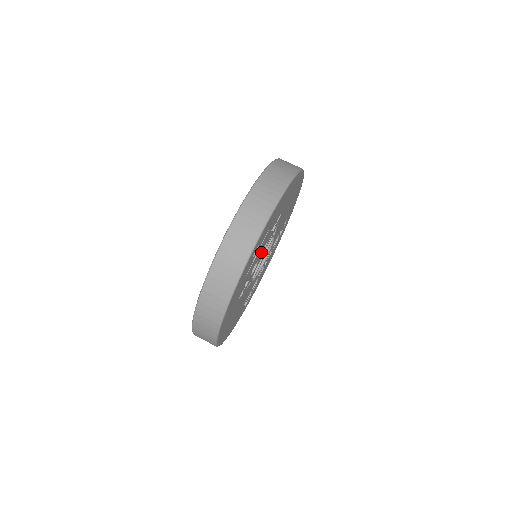
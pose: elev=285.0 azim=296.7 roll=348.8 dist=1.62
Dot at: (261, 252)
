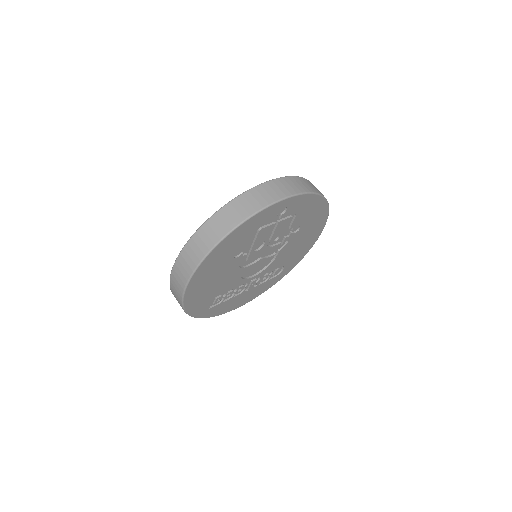
Dot at: (272, 237)
